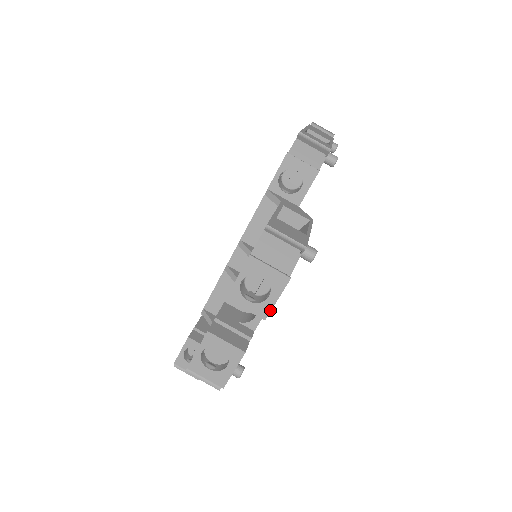
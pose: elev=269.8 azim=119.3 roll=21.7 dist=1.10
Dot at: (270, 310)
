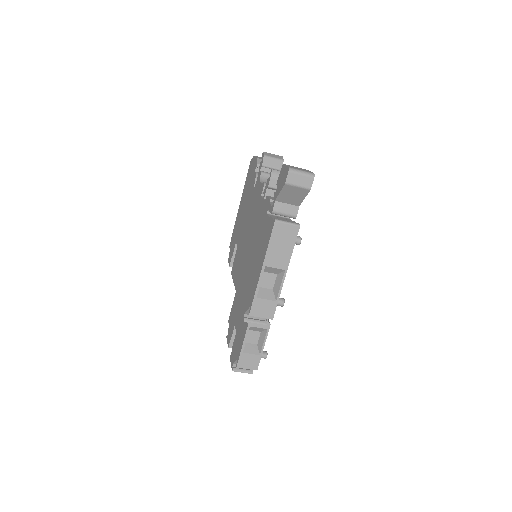
Dot at: occluded
